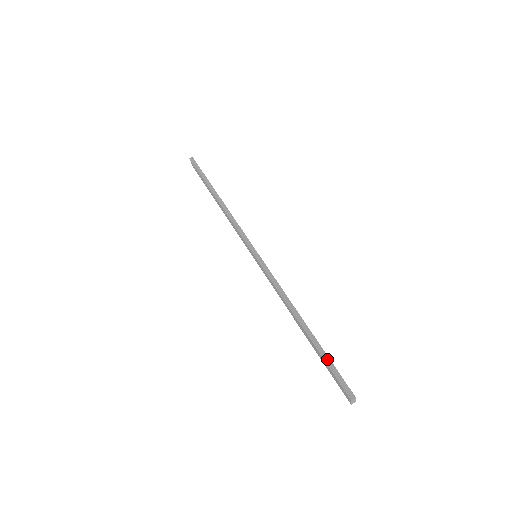
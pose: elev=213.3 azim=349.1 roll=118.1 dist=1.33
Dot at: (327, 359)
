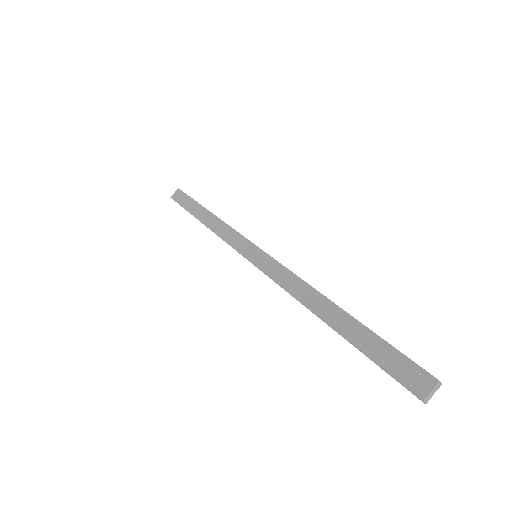
Dot at: (384, 340)
